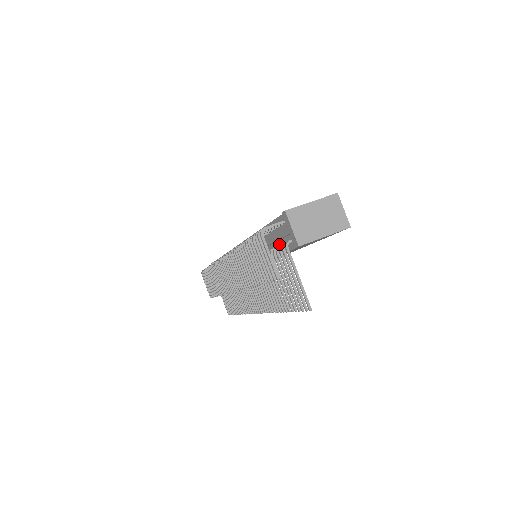
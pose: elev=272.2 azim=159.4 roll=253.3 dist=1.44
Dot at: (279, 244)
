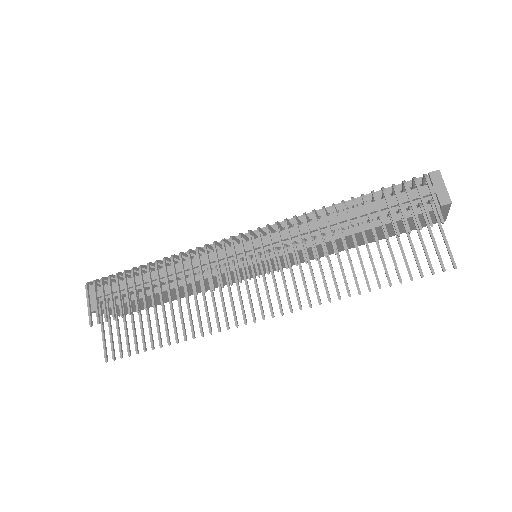
Dot at: (387, 212)
